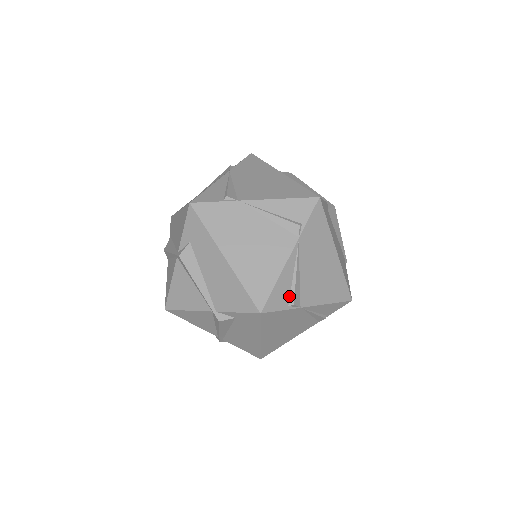
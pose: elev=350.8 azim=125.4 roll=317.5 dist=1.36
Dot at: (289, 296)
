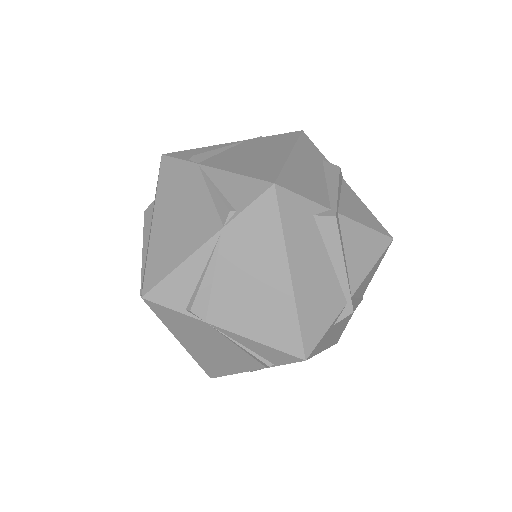
Dot at: (190, 298)
